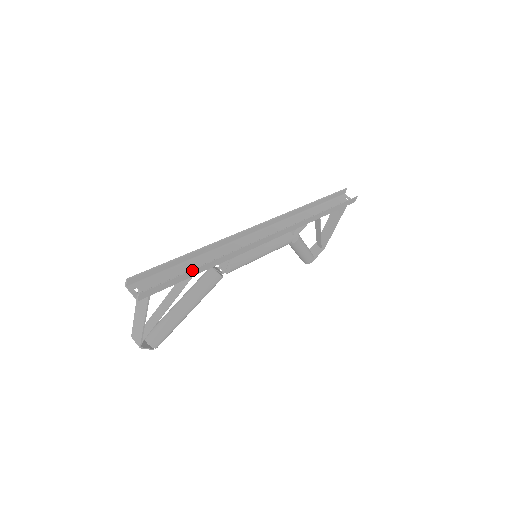
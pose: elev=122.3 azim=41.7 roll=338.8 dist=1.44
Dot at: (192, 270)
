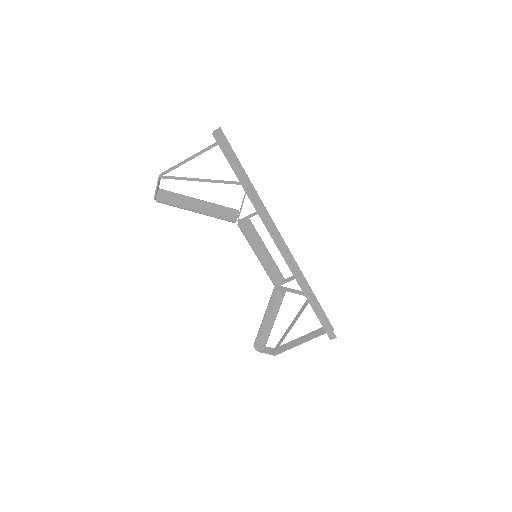
Dot at: occluded
